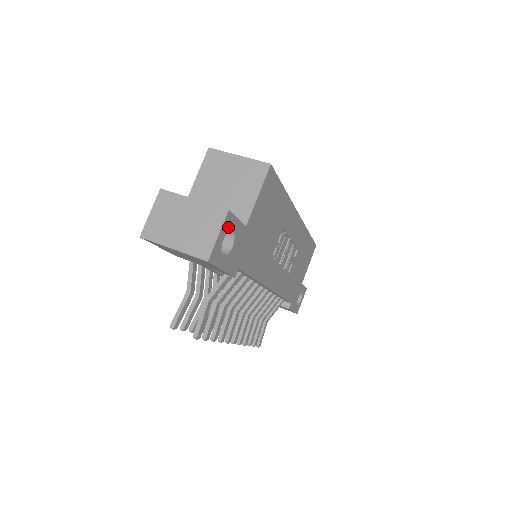
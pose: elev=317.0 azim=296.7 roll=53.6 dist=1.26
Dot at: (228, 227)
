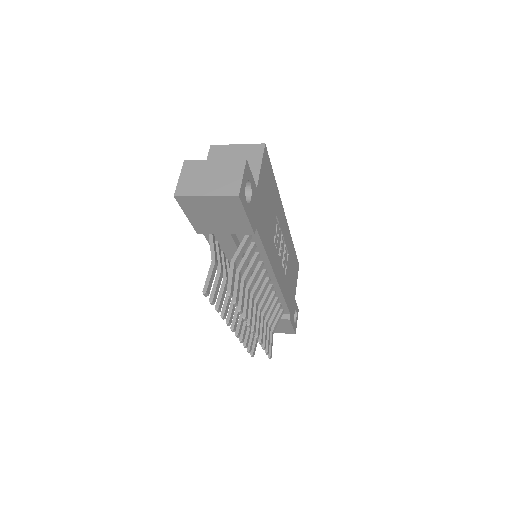
Dot at: (247, 176)
